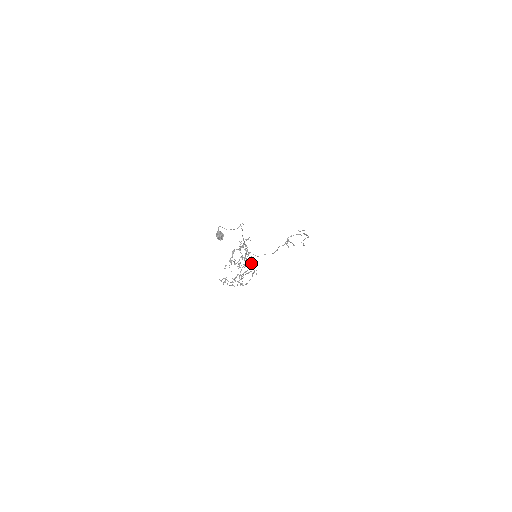
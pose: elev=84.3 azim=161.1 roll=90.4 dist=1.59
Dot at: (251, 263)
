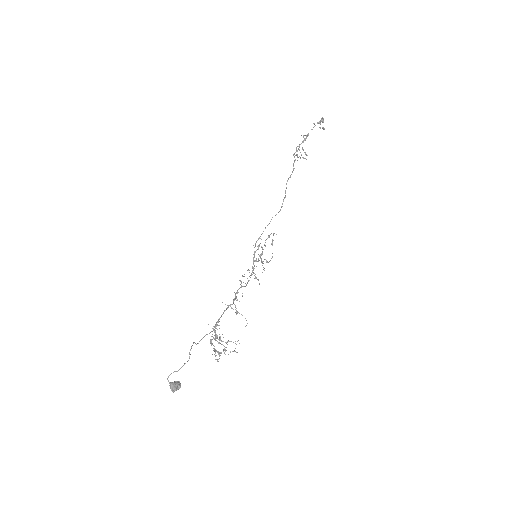
Dot at: occluded
